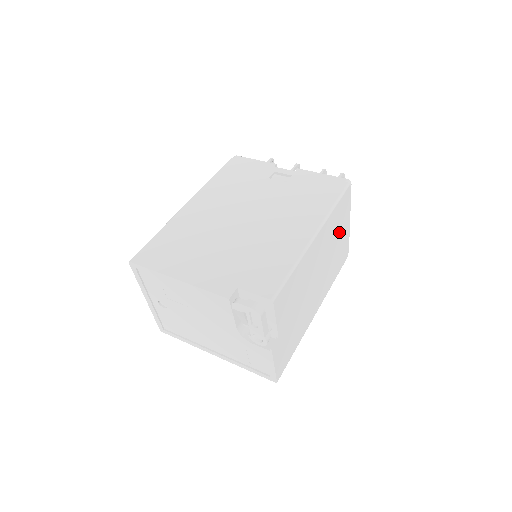
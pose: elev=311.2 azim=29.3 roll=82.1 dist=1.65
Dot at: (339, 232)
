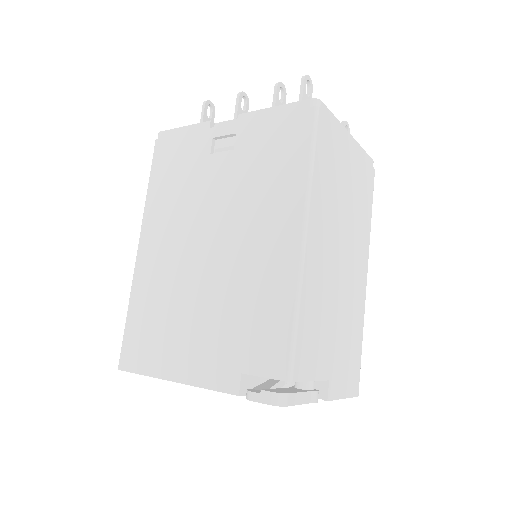
Dot at: (342, 172)
